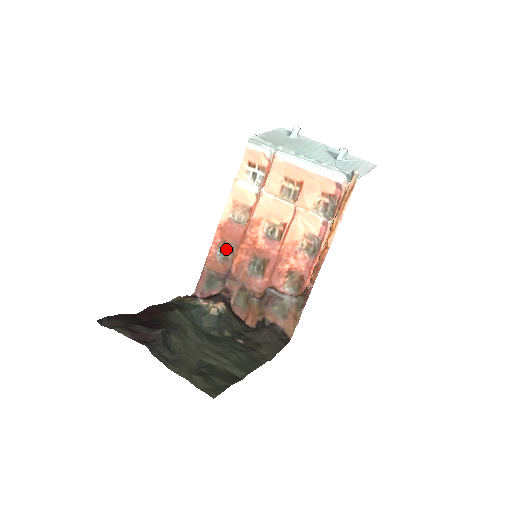
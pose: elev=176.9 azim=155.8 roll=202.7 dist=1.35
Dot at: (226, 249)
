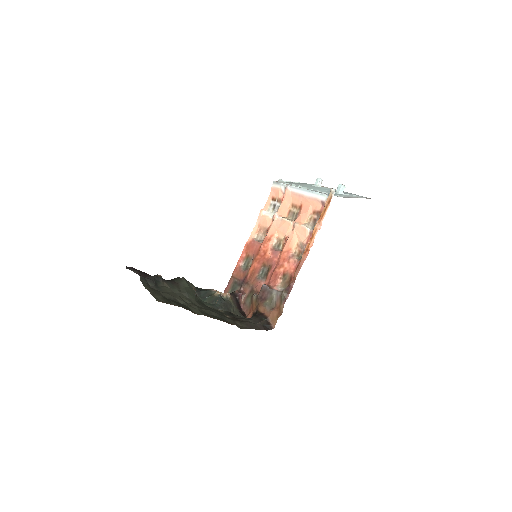
Dot at: (248, 262)
